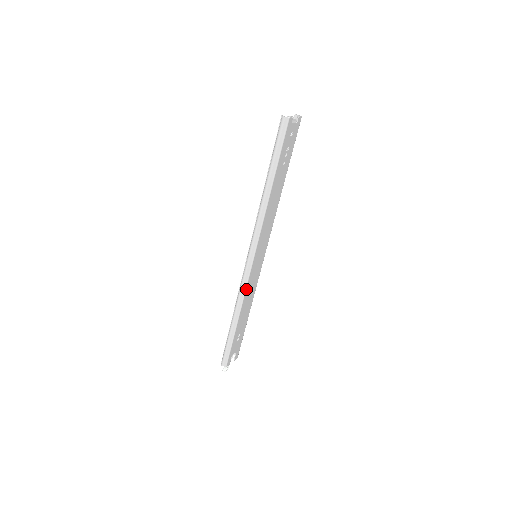
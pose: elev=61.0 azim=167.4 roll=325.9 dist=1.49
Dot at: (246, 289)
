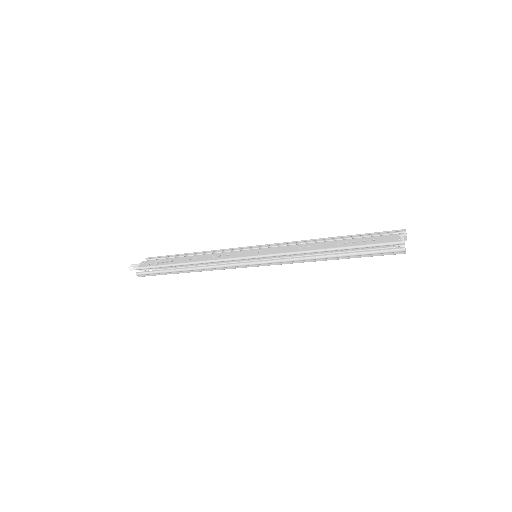
Dot at: (224, 269)
